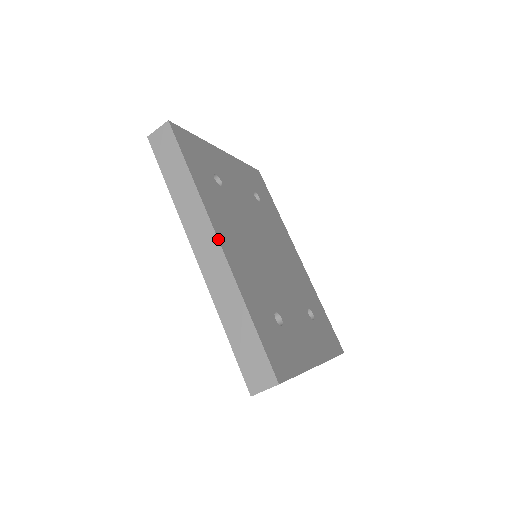
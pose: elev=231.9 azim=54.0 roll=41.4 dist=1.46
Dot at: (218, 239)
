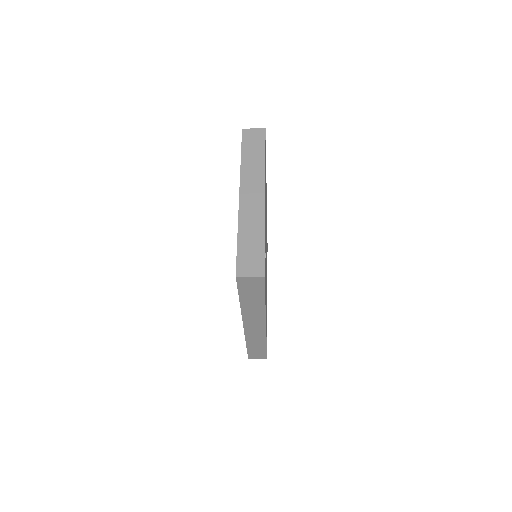
Dot at: occluded
